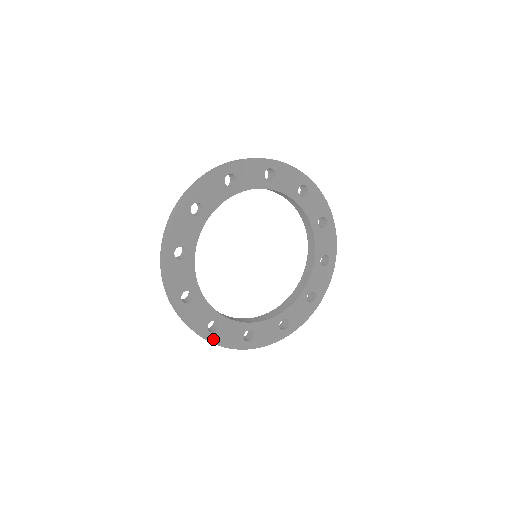
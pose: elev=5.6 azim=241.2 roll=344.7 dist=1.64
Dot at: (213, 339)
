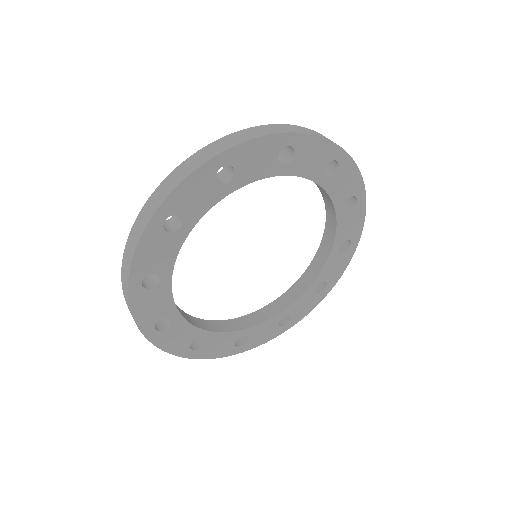
Dot at: (197, 355)
